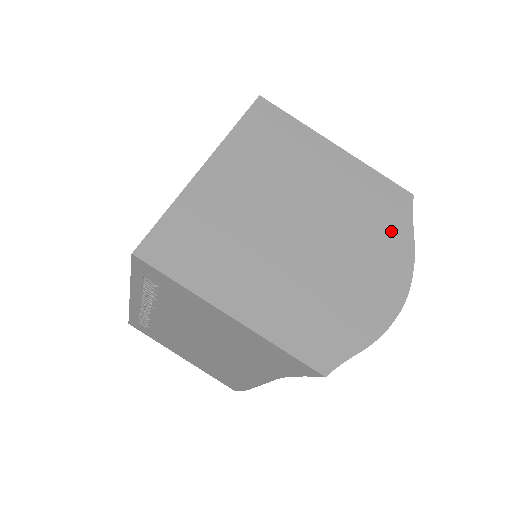
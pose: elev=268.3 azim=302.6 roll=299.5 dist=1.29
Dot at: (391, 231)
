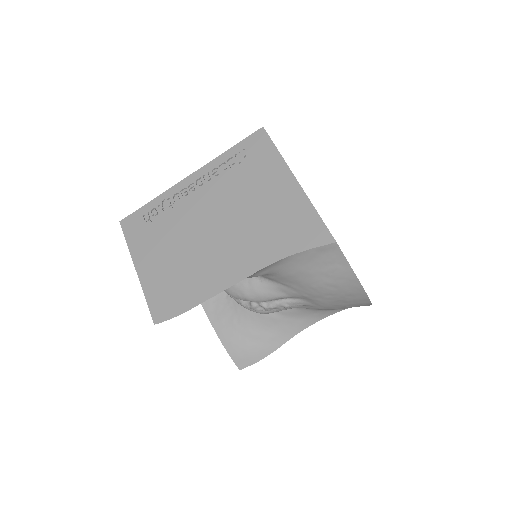
Dot at: occluded
